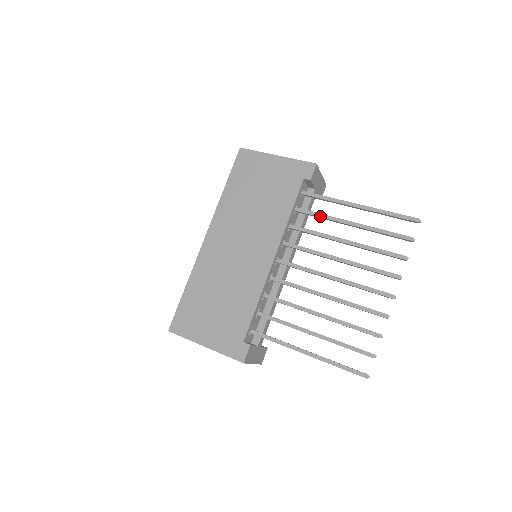
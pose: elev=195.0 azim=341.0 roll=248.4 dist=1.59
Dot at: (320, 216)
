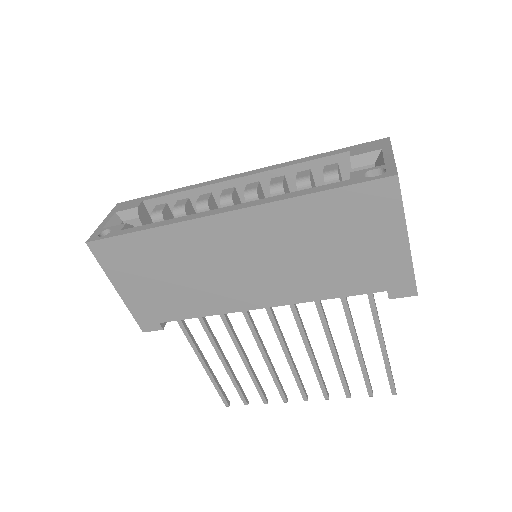
Dot at: (348, 319)
